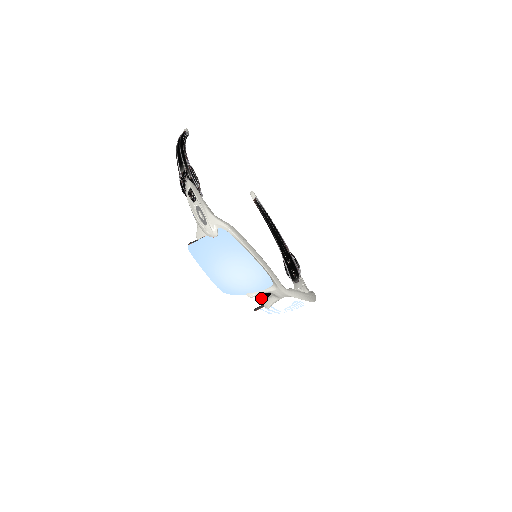
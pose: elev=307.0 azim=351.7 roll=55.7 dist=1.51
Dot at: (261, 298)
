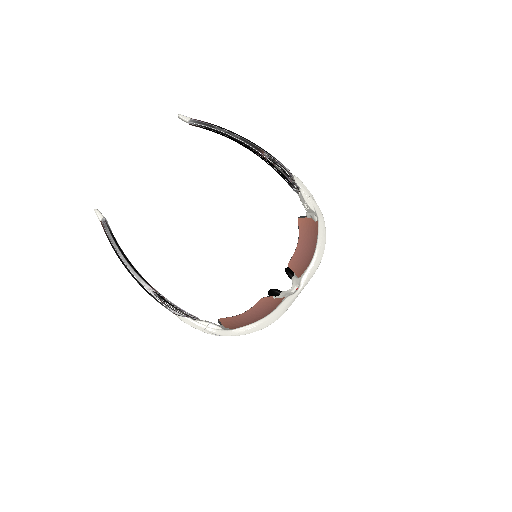
Dot at: occluded
